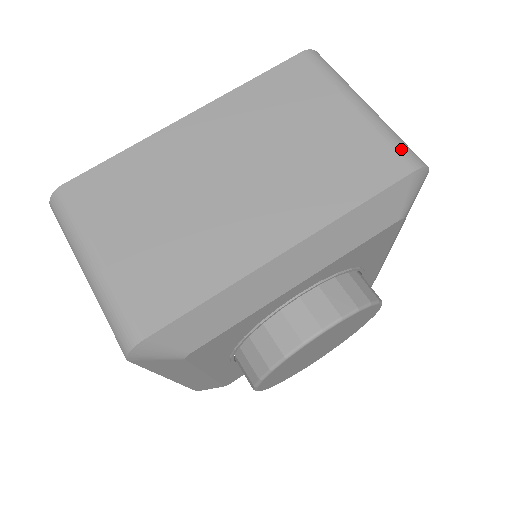
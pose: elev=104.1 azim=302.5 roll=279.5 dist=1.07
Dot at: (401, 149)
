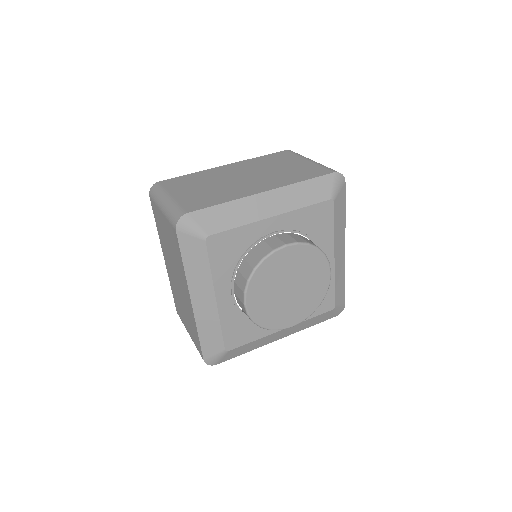
Dot at: (329, 168)
